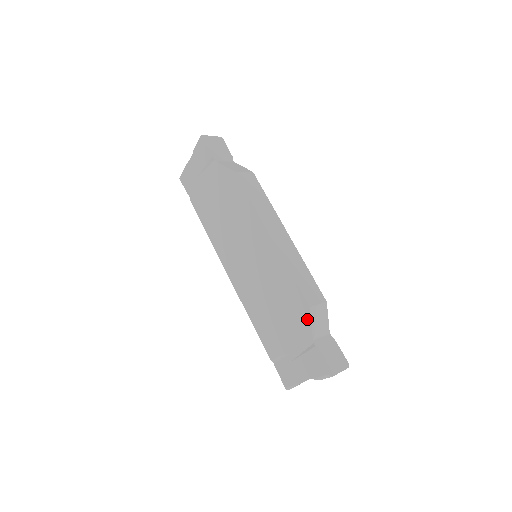
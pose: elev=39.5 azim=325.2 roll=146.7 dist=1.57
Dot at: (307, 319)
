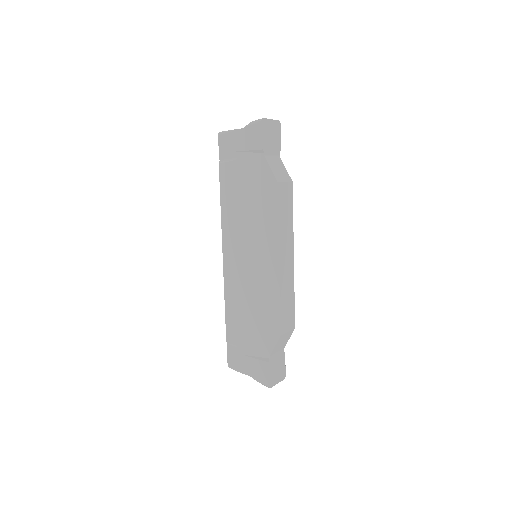
Dot at: (274, 341)
